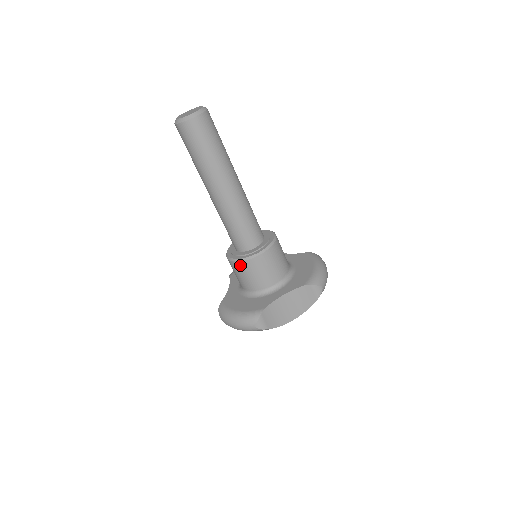
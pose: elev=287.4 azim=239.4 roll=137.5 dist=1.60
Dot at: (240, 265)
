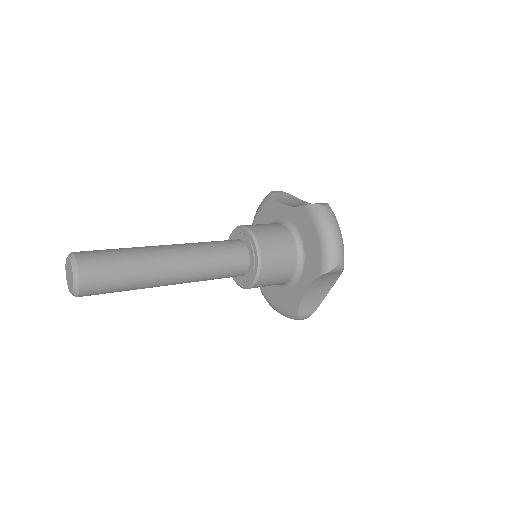
Dot at: occluded
